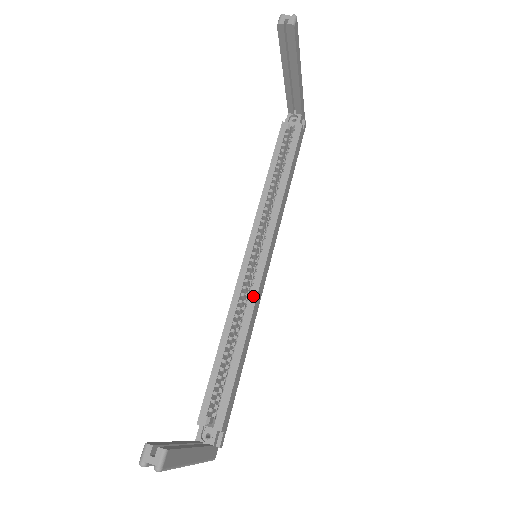
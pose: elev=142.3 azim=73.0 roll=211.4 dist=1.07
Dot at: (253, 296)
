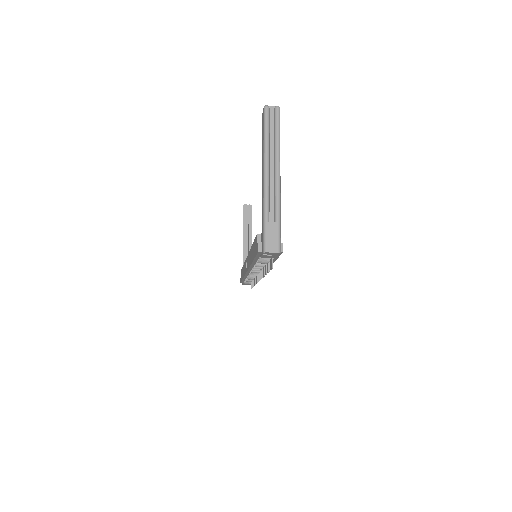
Dot at: occluded
